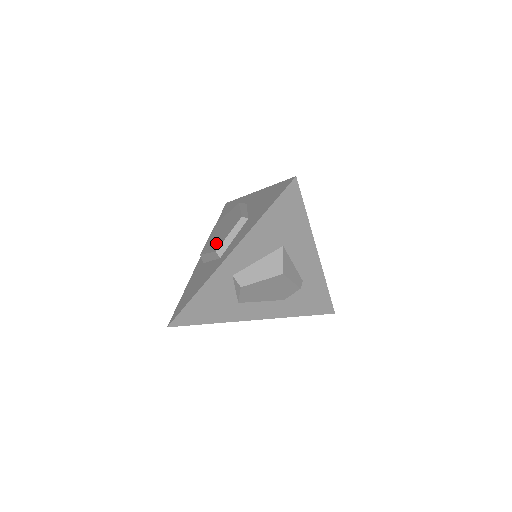
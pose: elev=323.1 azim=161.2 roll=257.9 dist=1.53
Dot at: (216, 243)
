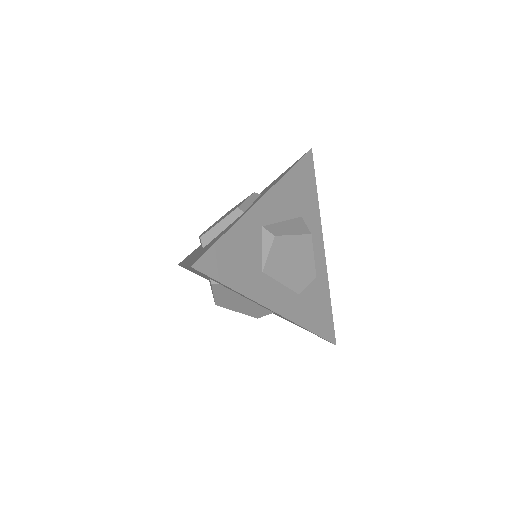
Dot at: occluded
